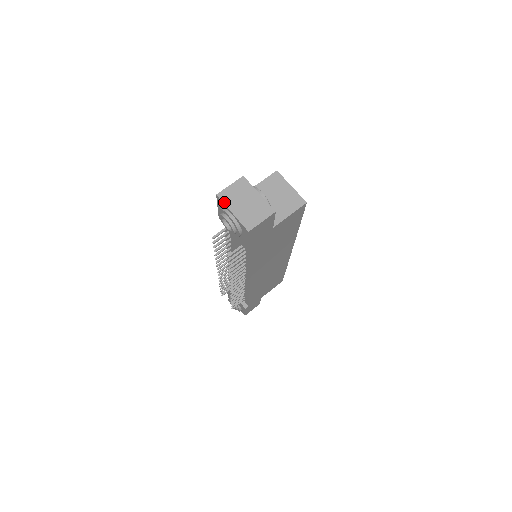
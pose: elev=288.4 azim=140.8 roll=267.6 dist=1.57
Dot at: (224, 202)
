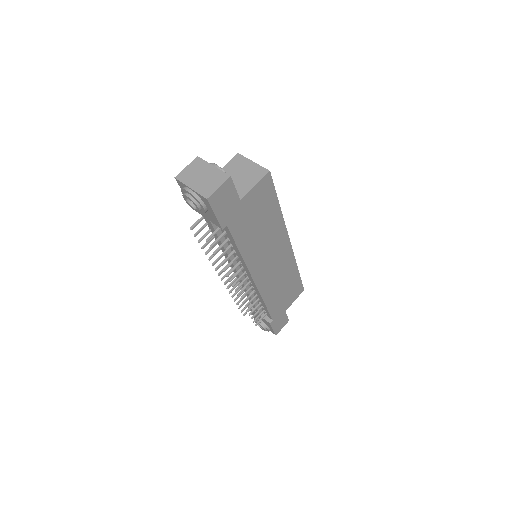
Dot at: (182, 181)
